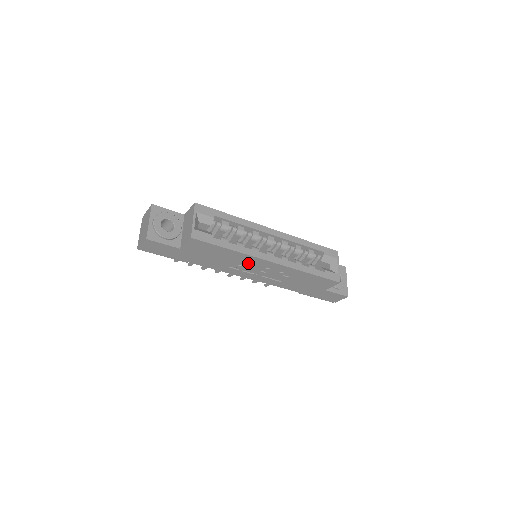
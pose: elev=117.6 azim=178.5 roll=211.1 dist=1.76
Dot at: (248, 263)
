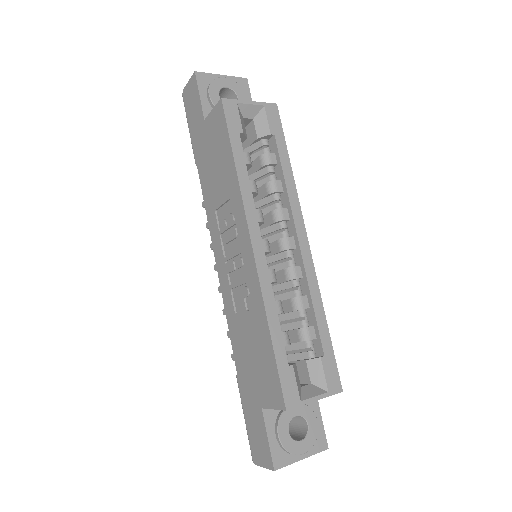
Dot at: (233, 221)
